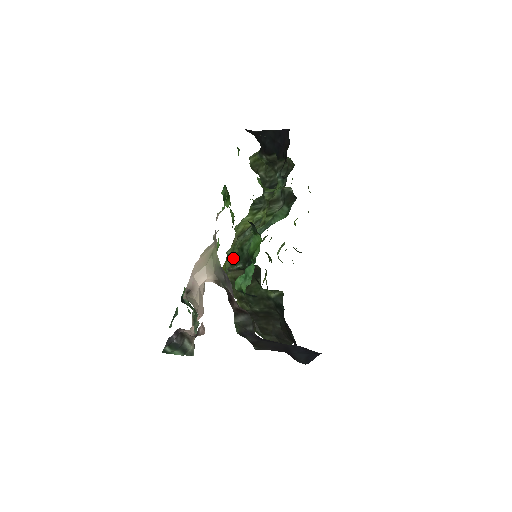
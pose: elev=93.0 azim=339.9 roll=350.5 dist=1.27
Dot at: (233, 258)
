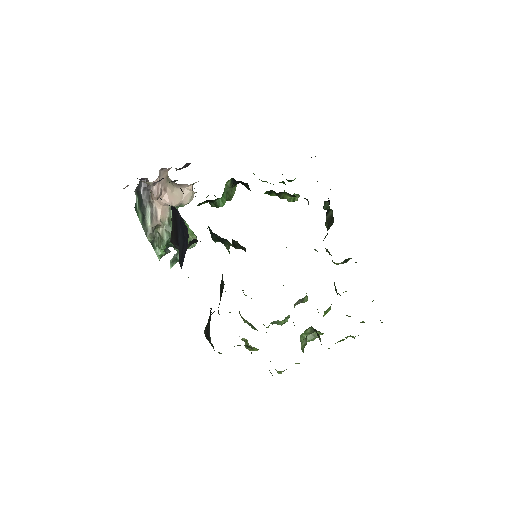
Dot at: occluded
